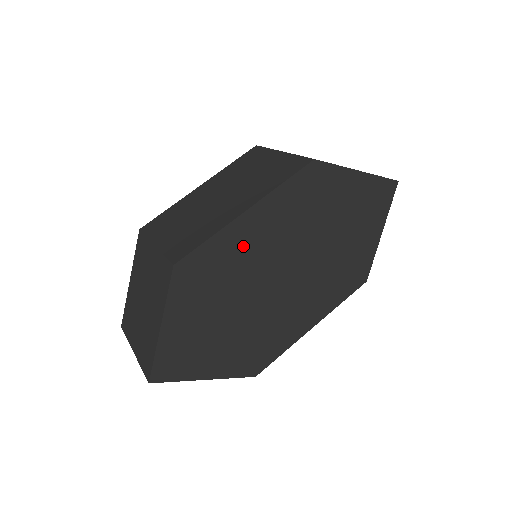
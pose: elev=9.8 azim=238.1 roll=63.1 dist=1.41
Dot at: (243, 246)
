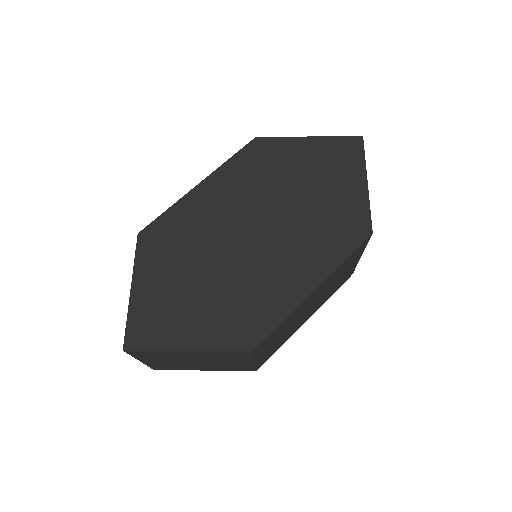
Dot at: (202, 212)
